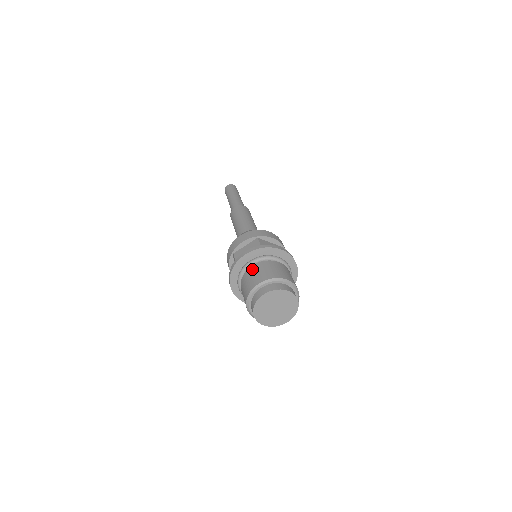
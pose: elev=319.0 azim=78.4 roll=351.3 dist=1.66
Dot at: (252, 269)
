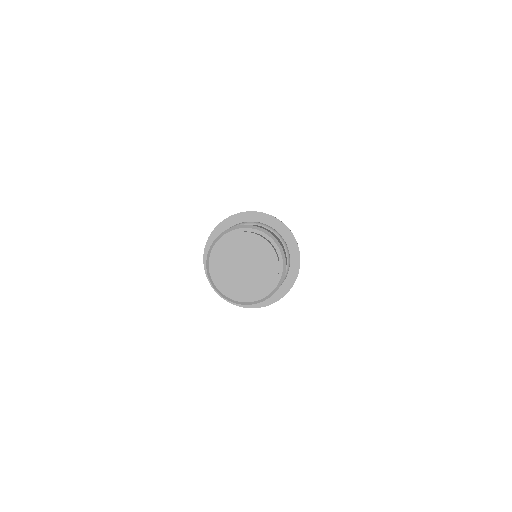
Dot at: occluded
